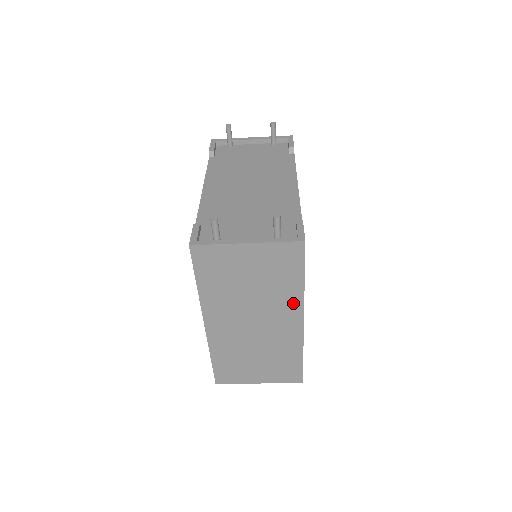
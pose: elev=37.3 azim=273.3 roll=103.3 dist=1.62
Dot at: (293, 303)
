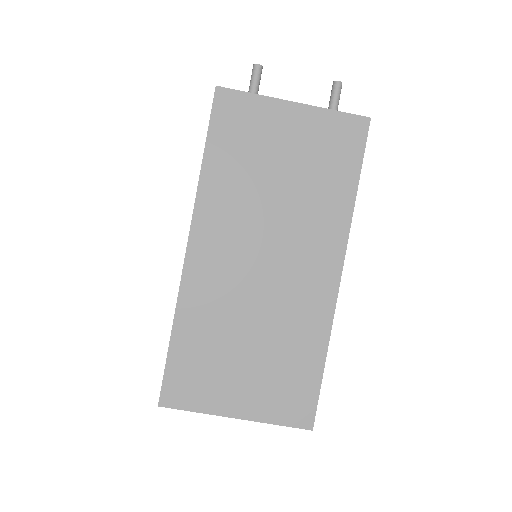
Dot at: (333, 230)
